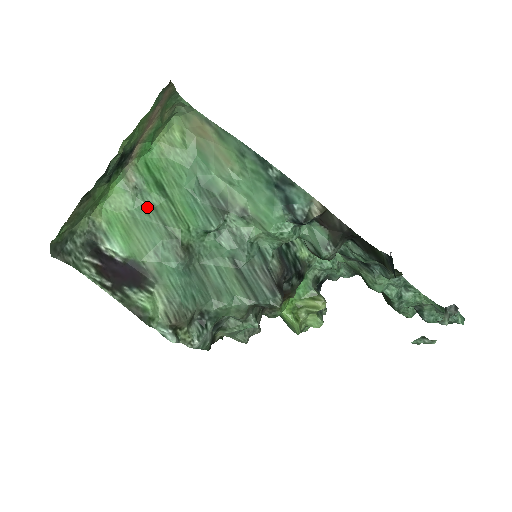
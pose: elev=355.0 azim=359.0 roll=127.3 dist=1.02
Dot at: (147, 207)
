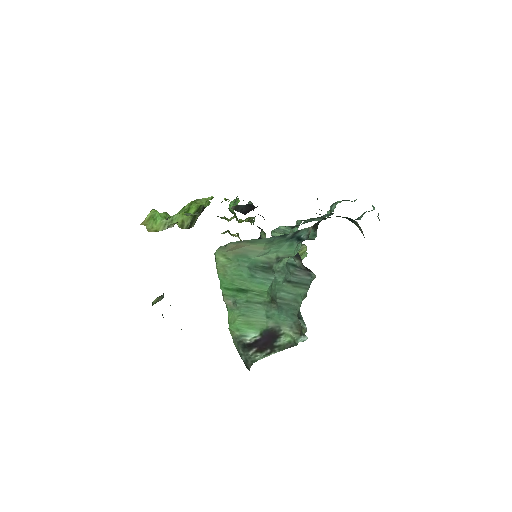
Dot at: (245, 305)
